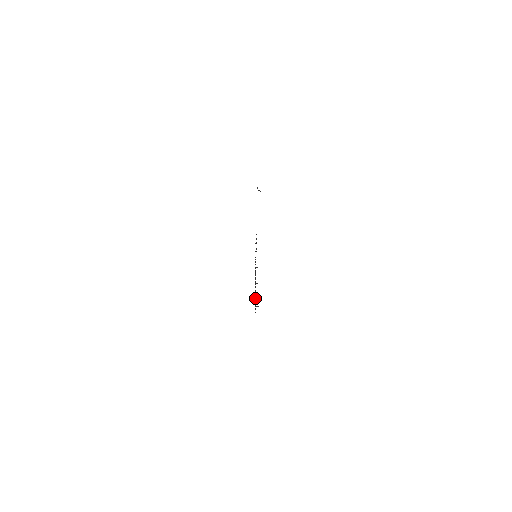
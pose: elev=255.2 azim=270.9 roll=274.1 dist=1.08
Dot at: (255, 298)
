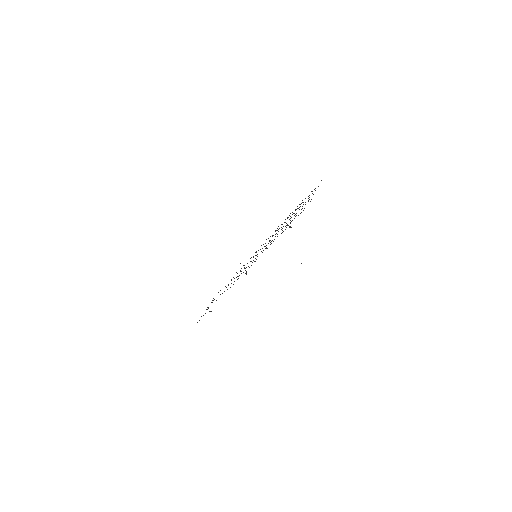
Dot at: occluded
